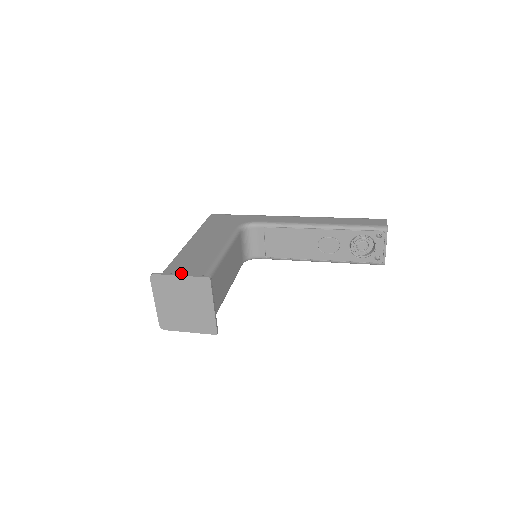
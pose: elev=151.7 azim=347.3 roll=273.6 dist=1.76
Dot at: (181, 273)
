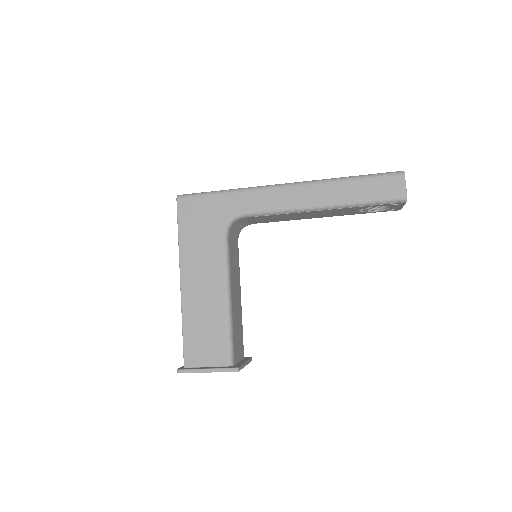
Dot at: (203, 356)
